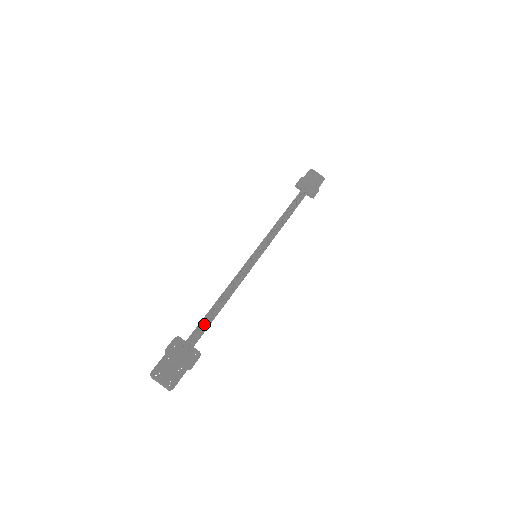
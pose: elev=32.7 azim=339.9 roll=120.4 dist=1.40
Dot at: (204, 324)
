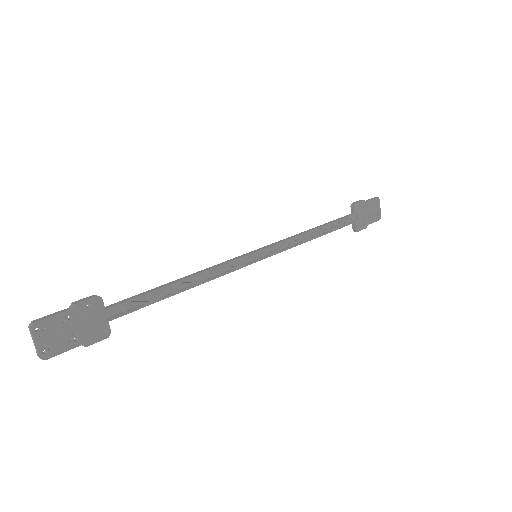
Dot at: (142, 299)
